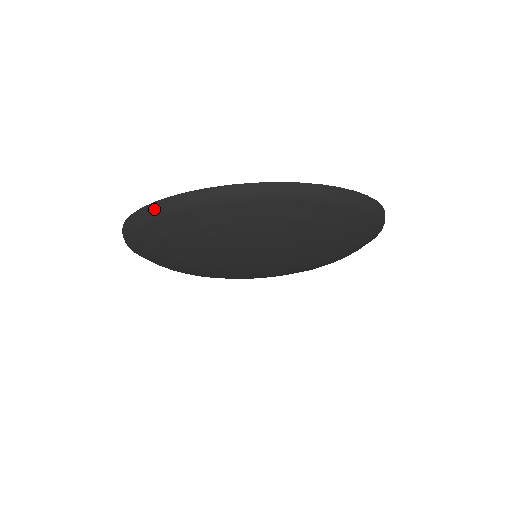
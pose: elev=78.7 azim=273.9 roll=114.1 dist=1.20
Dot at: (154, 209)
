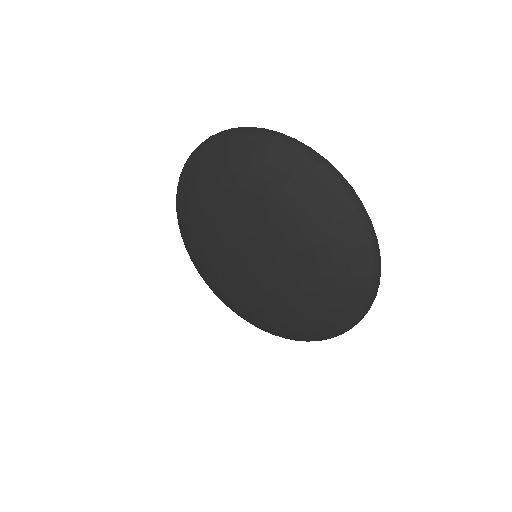
Dot at: (218, 133)
